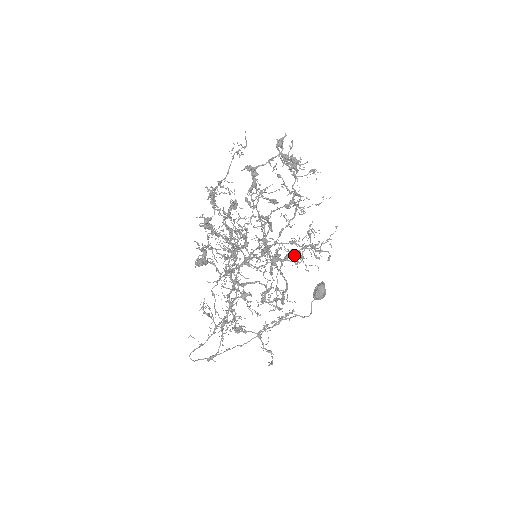
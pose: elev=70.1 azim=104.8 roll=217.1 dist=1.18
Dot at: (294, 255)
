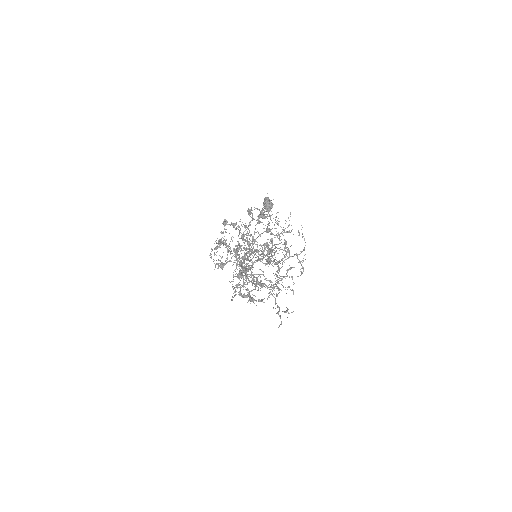
Dot at: (302, 273)
